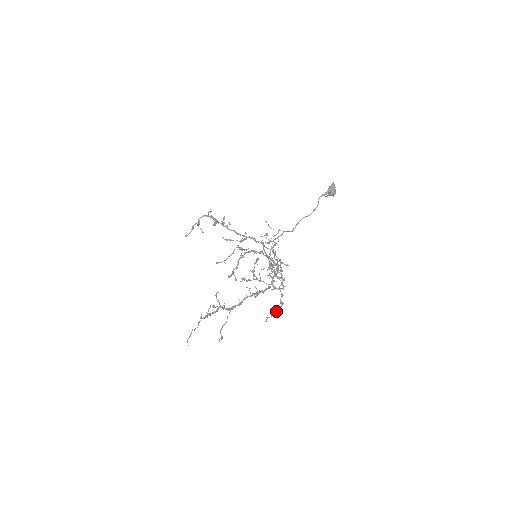
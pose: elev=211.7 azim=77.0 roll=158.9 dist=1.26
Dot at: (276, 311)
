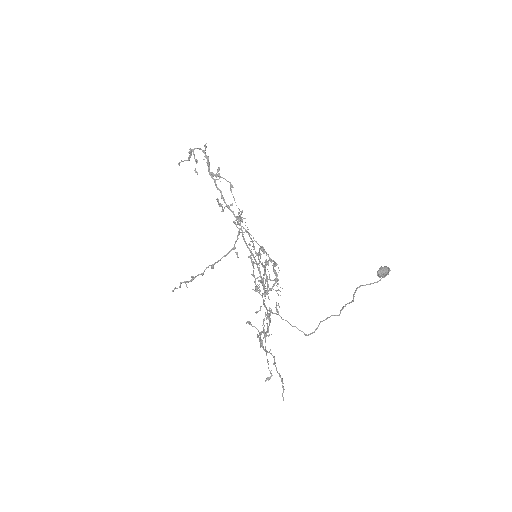
Dot at: occluded
